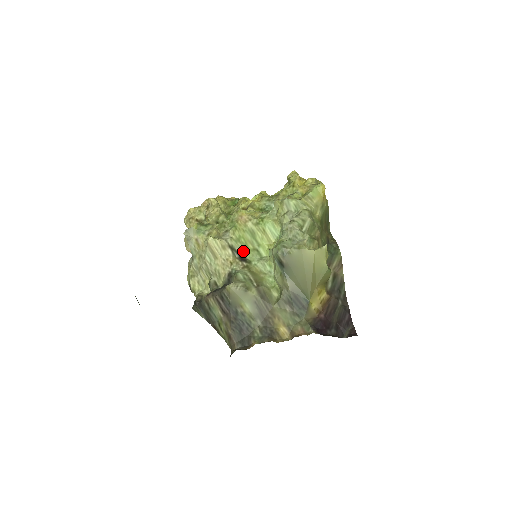
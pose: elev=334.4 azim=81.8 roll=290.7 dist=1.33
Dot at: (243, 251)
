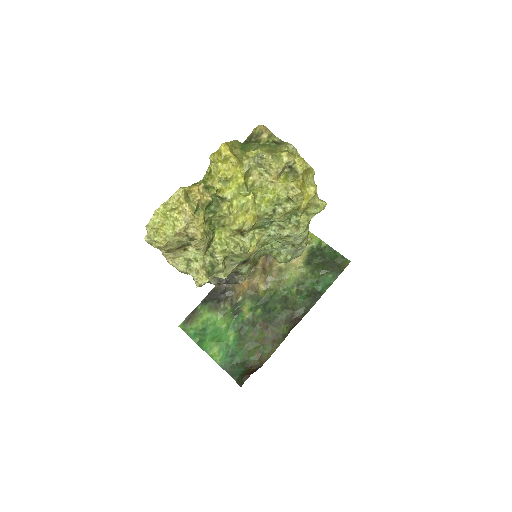
Dot at: occluded
